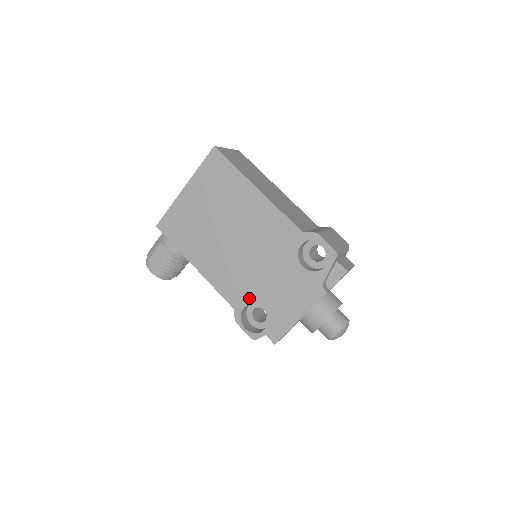
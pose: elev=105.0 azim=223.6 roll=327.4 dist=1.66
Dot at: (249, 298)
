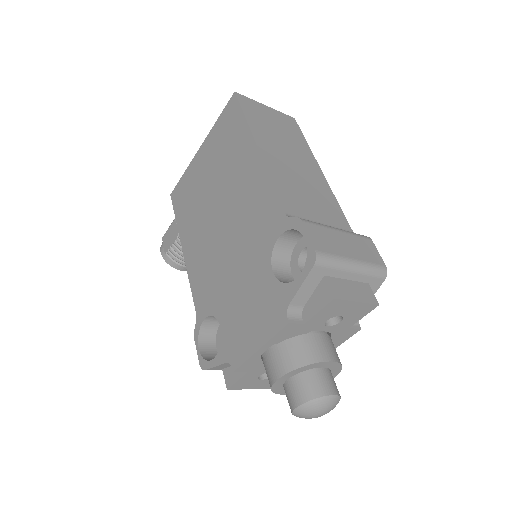
Dot at: (212, 306)
